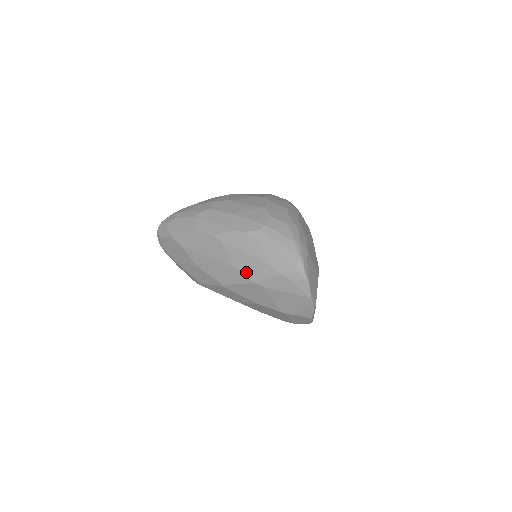
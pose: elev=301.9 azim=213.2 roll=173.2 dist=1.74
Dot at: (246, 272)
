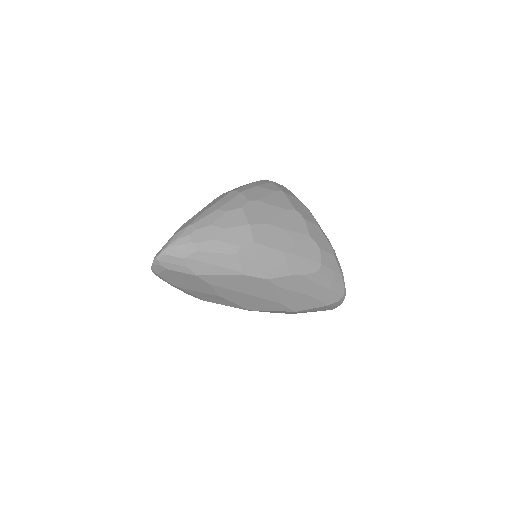
Dot at: (291, 306)
